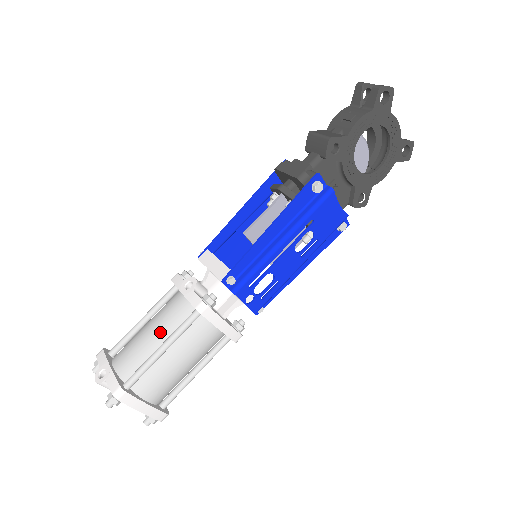
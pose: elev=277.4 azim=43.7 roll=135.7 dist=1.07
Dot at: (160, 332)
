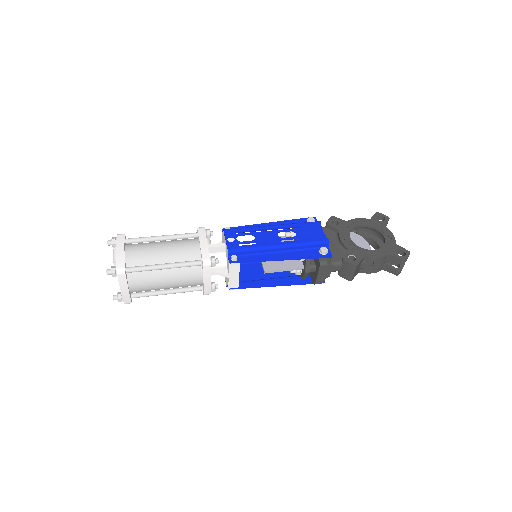
Dot at: occluded
